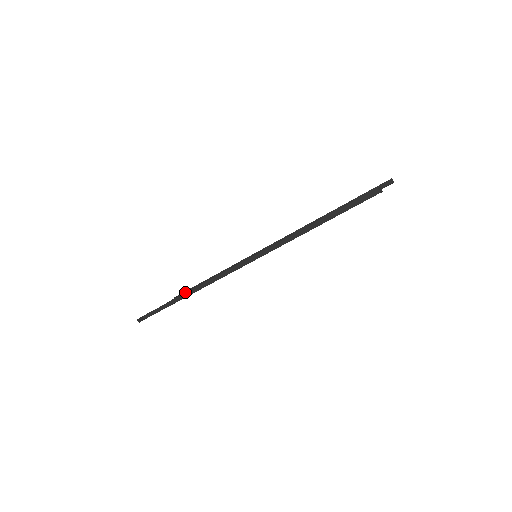
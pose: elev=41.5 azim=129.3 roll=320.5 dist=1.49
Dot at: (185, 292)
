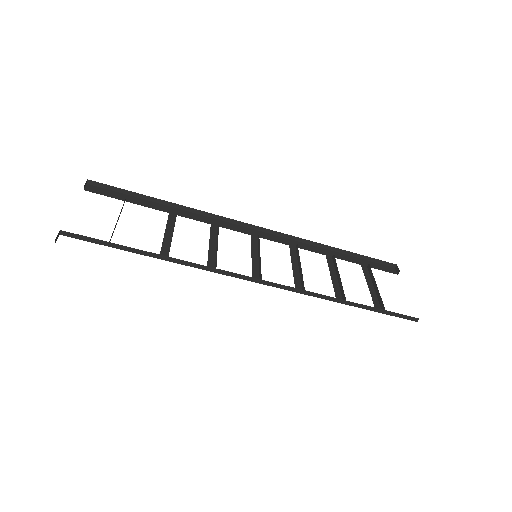
Dot at: (122, 208)
